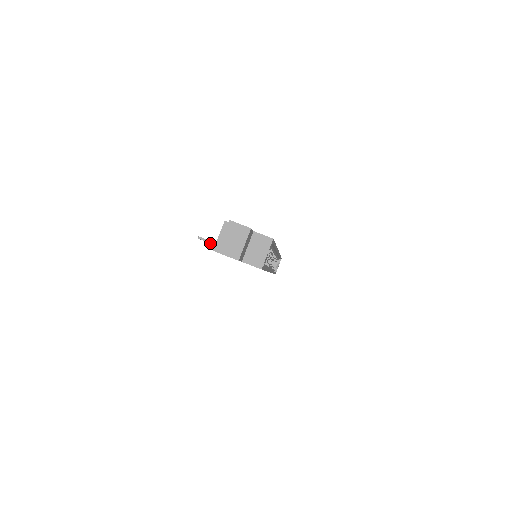
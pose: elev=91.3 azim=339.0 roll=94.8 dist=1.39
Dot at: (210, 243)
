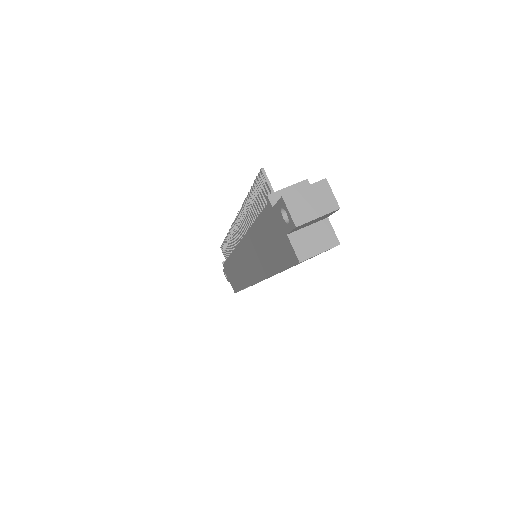
Dot at: (260, 189)
